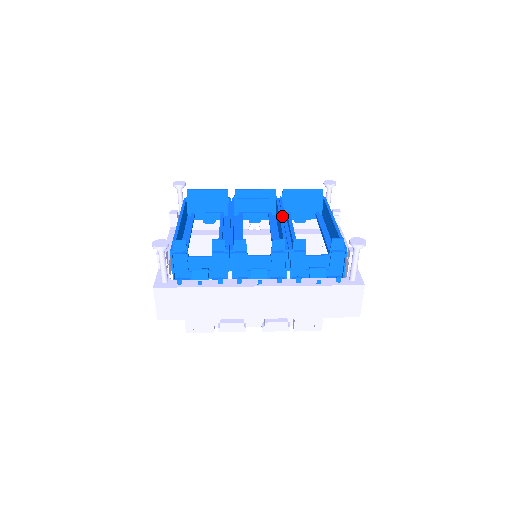
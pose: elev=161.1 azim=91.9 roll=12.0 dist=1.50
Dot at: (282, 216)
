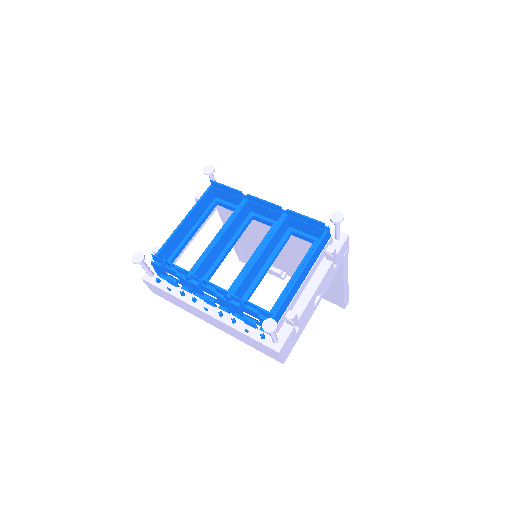
Dot at: (264, 245)
